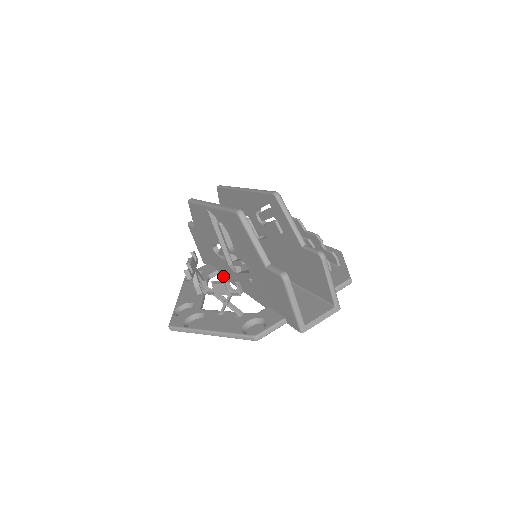
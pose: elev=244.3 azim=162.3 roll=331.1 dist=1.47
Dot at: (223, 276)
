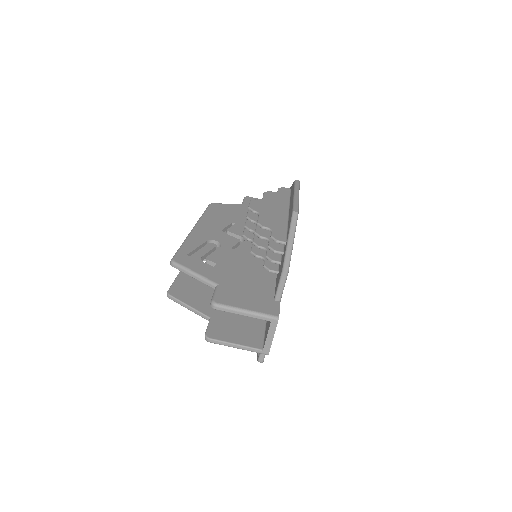
Dot at: occluded
